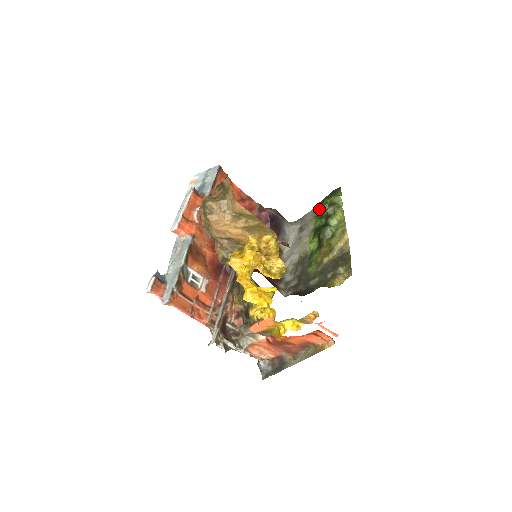
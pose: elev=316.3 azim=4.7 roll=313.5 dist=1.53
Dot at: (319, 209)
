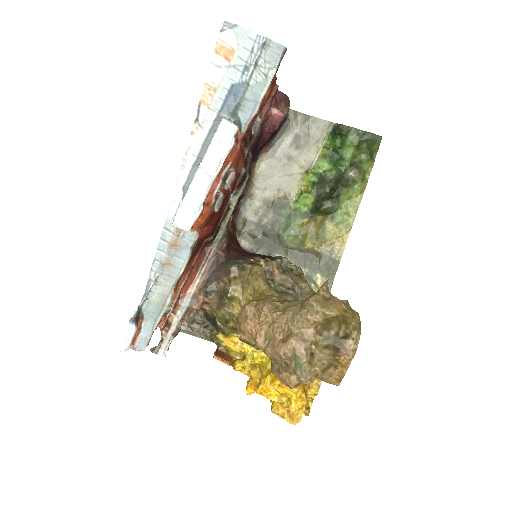
Dot at: (339, 148)
